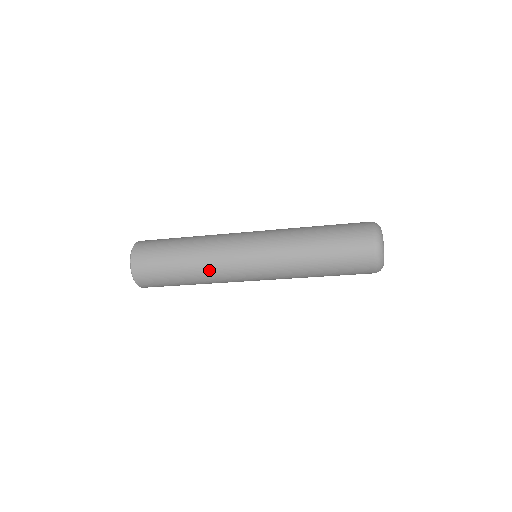
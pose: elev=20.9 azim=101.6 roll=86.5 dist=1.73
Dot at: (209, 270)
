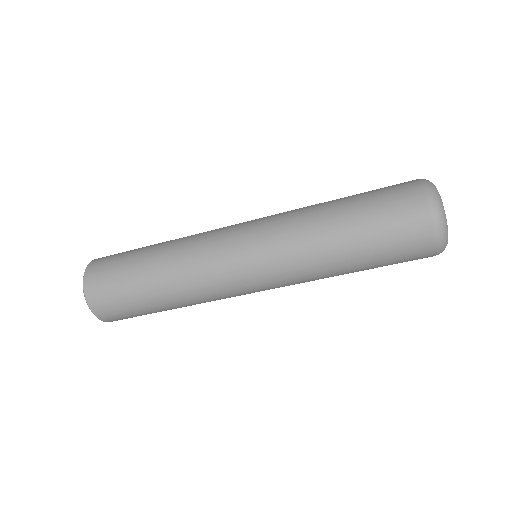
Dot at: (184, 258)
